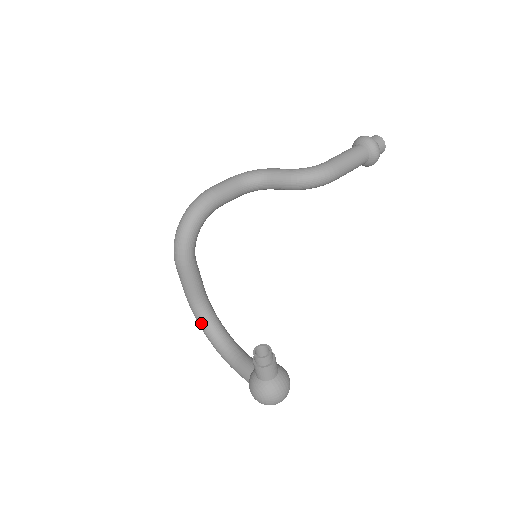
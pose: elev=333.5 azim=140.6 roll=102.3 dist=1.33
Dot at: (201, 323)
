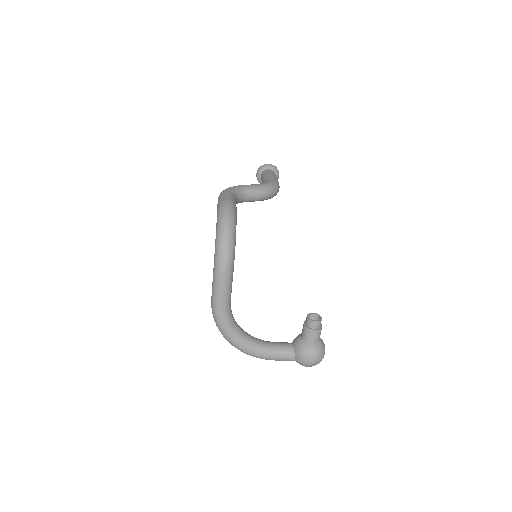
Dot at: (231, 329)
